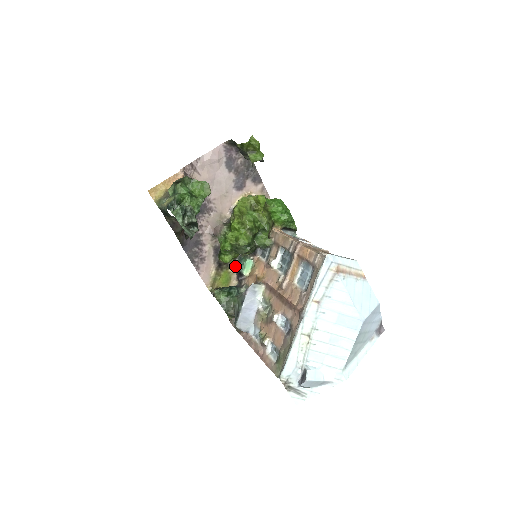
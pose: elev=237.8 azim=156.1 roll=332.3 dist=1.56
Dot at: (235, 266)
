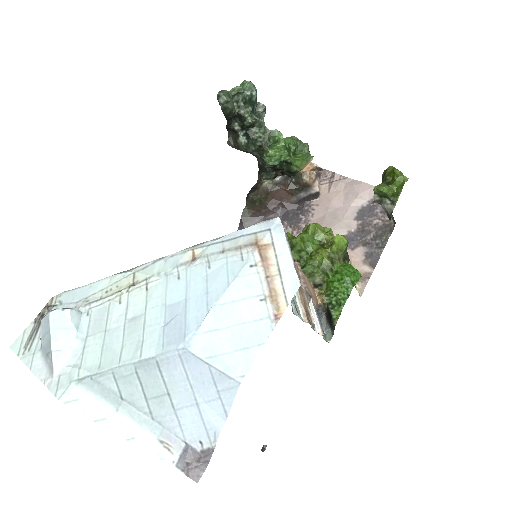
Dot at: occluded
